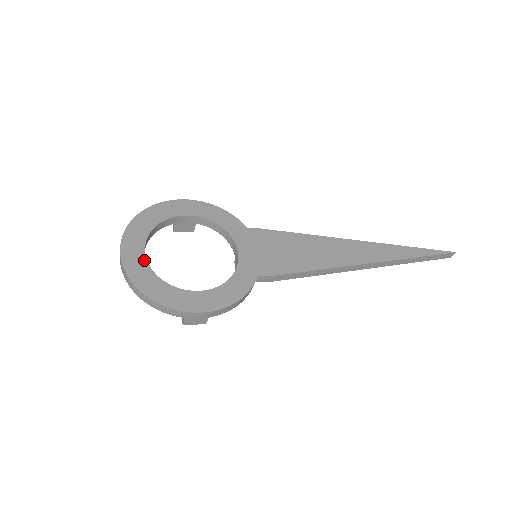
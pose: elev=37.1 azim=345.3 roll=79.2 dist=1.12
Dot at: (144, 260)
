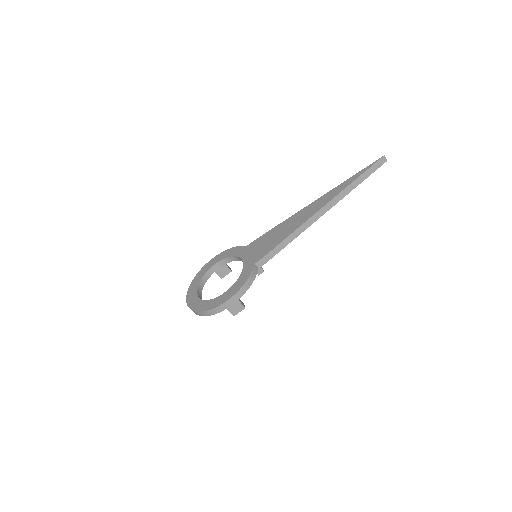
Dot at: (197, 298)
